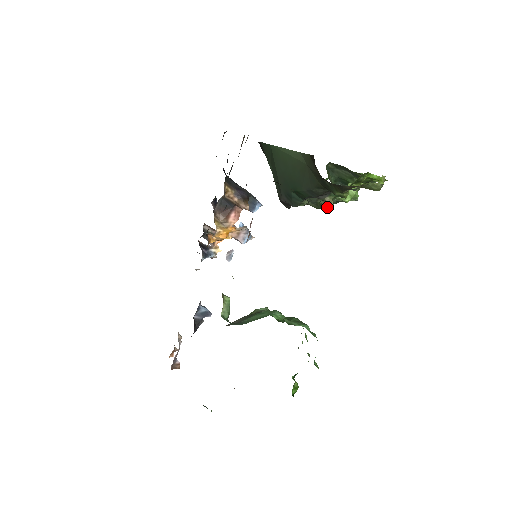
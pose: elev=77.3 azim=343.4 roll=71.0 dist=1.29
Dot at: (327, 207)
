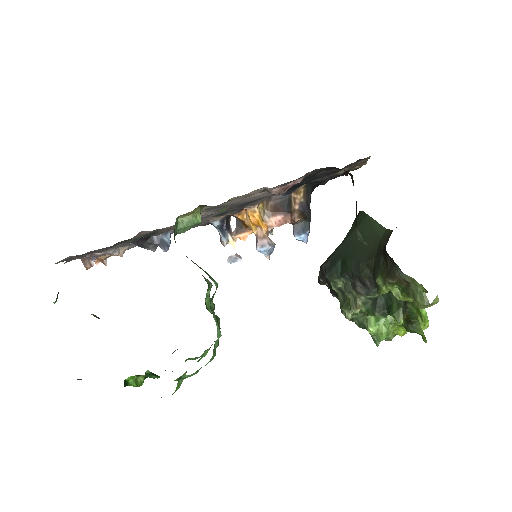
Dot at: (349, 314)
